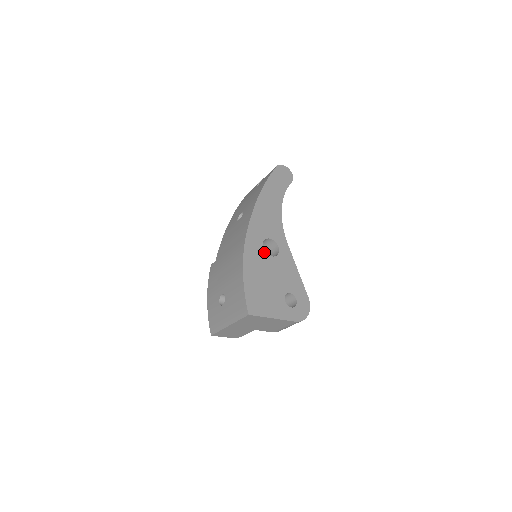
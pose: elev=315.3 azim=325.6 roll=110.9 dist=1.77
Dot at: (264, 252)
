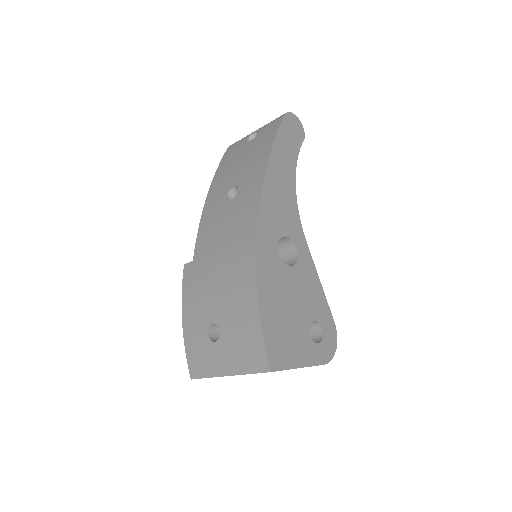
Dot at: (281, 260)
